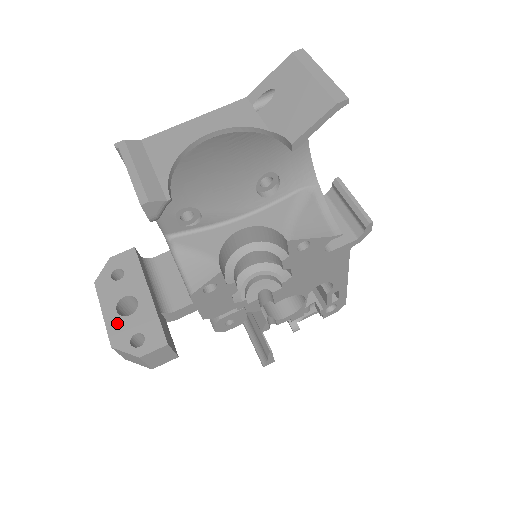
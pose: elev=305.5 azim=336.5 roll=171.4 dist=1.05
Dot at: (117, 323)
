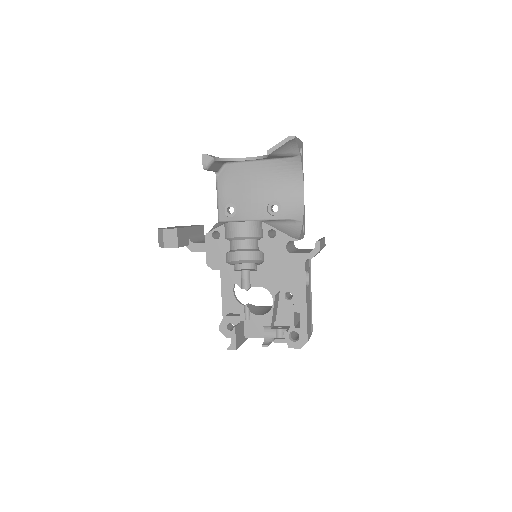
Dot at: occluded
